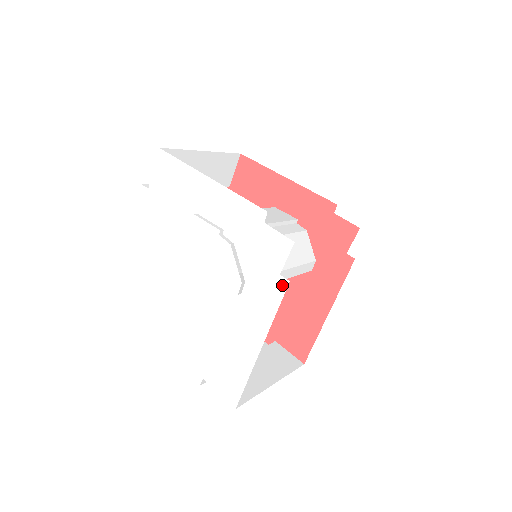
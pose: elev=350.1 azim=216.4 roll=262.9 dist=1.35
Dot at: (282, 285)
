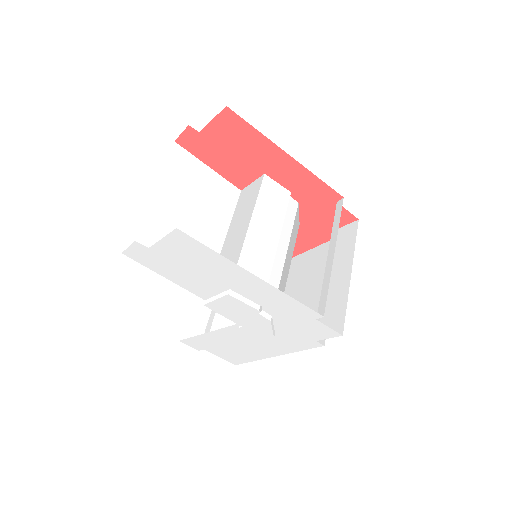
Dot at: (315, 345)
